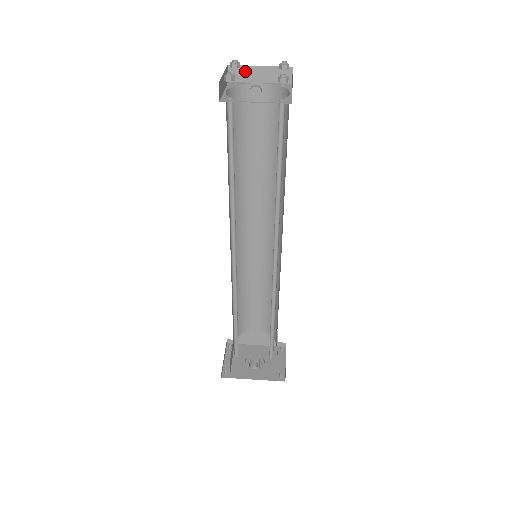
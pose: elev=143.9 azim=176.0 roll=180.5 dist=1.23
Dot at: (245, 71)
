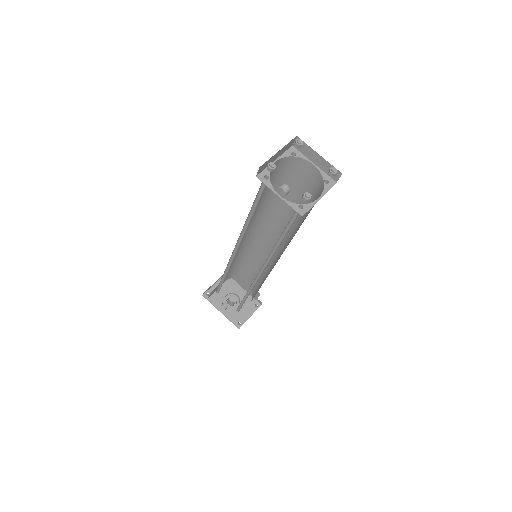
Dot at: (307, 149)
